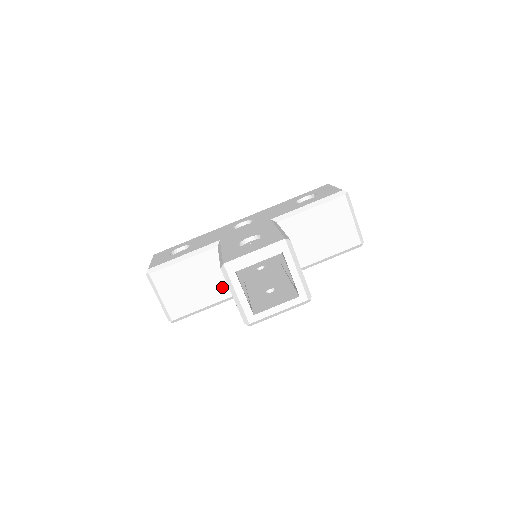
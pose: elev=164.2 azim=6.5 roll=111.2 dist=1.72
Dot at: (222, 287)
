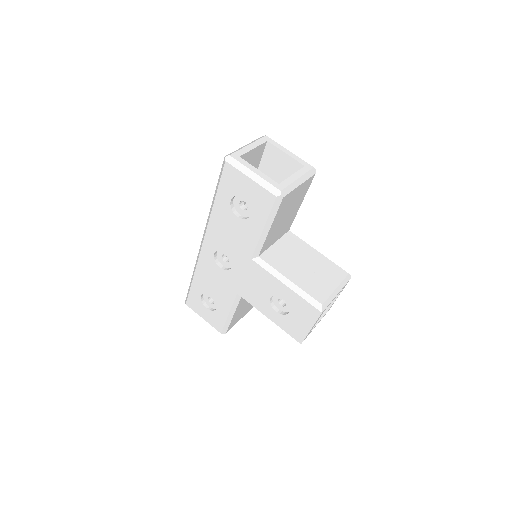
Dot at: occluded
